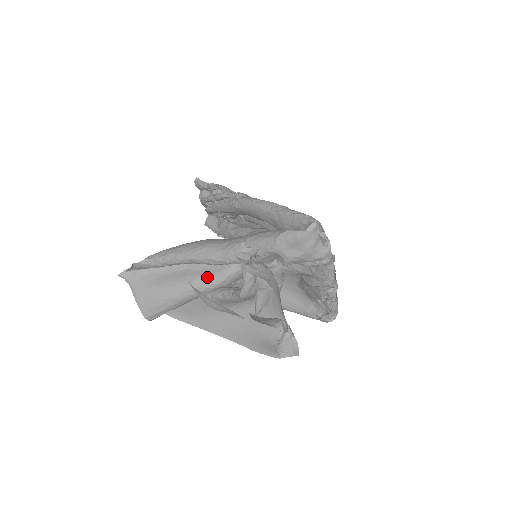
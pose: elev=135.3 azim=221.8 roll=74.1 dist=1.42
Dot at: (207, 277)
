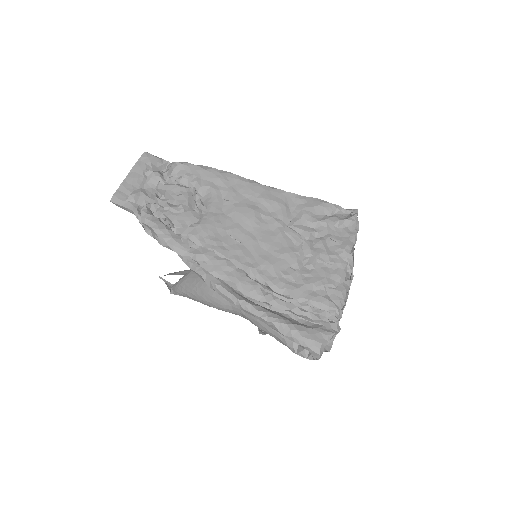
Dot at: occluded
